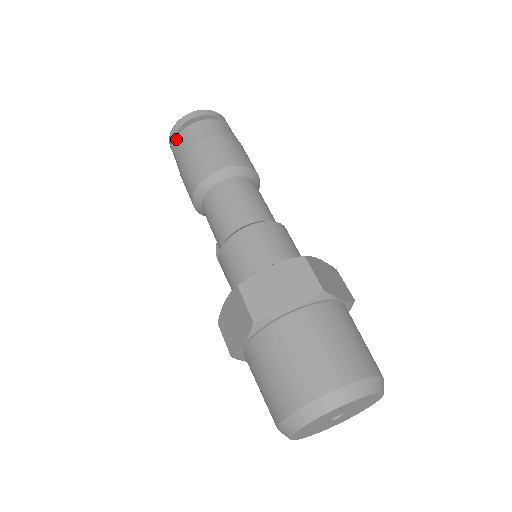
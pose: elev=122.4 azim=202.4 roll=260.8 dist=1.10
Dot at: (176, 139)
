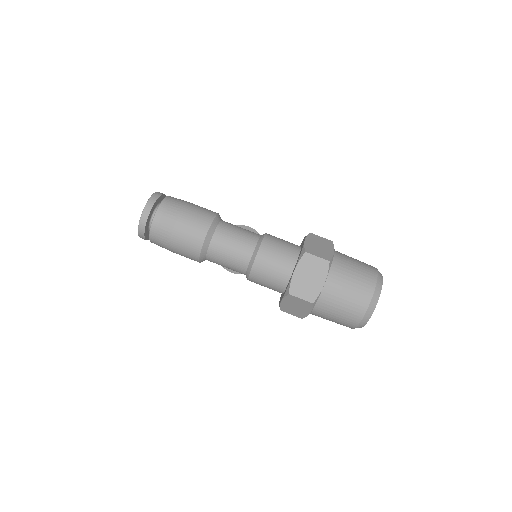
Dot at: (150, 236)
